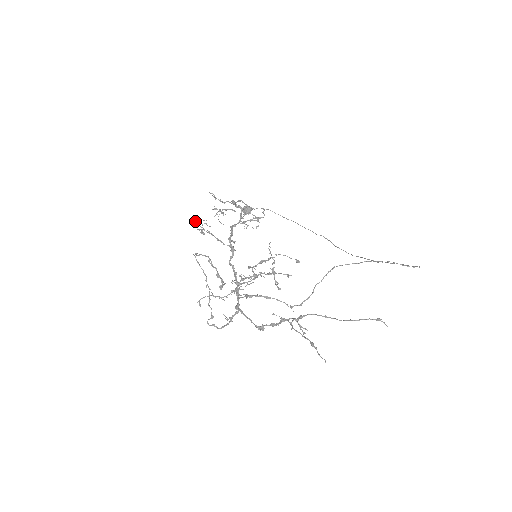
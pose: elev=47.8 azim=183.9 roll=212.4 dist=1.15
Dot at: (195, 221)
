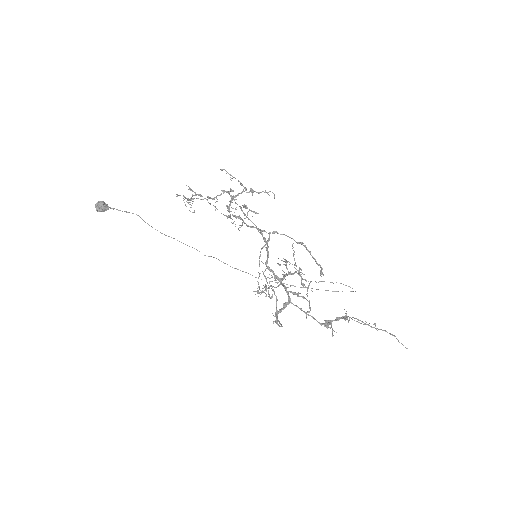
Dot at: occluded
